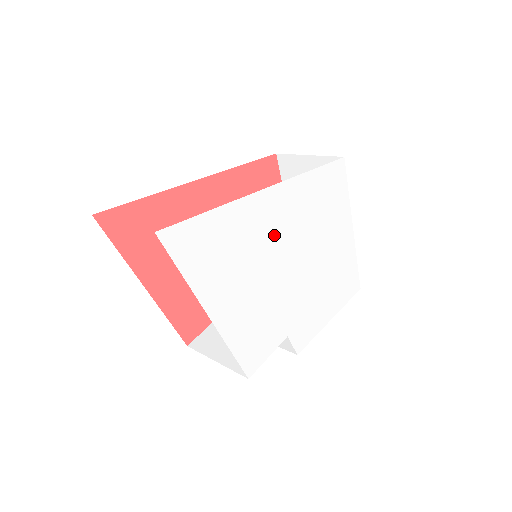
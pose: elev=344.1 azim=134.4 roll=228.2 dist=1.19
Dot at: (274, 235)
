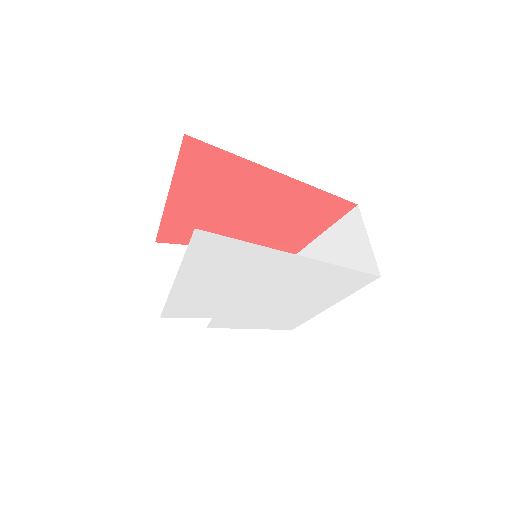
Dot at: (274, 277)
